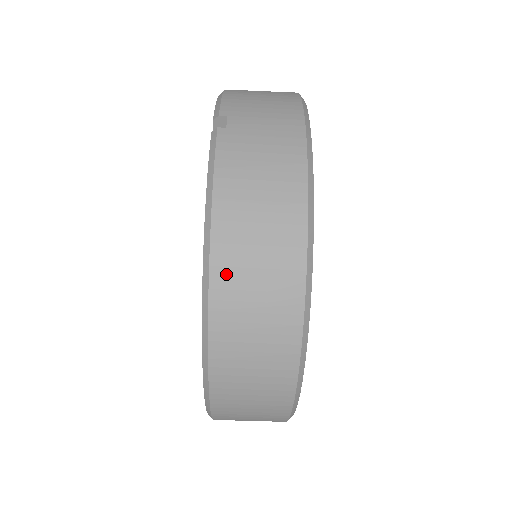
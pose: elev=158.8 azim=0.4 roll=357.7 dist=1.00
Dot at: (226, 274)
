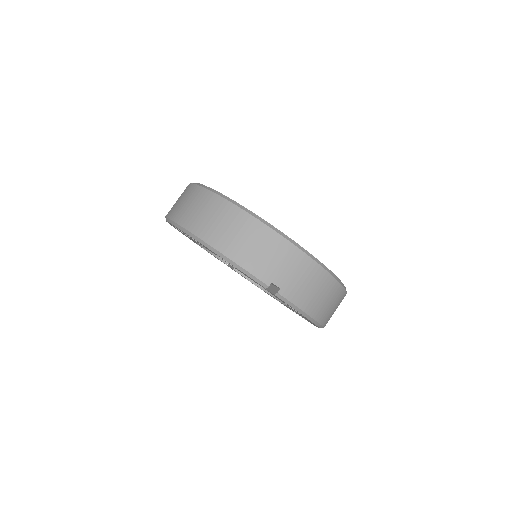
Dot at: (324, 318)
